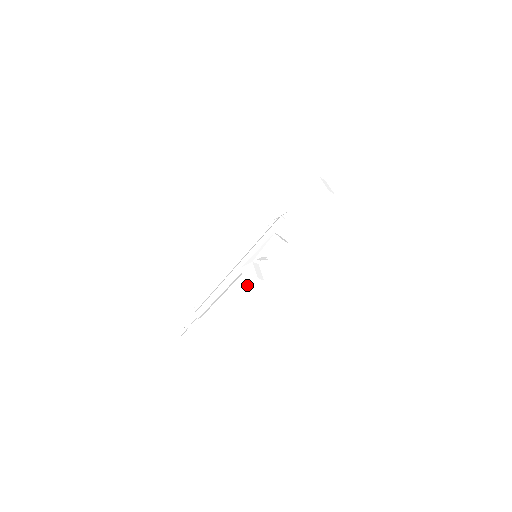
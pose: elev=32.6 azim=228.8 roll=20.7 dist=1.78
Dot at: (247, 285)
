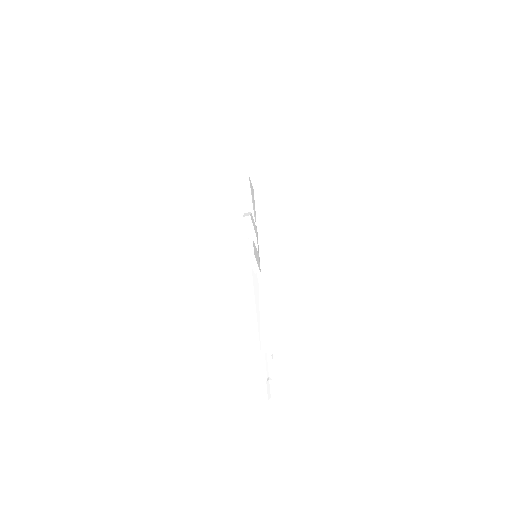
Dot at: (246, 255)
